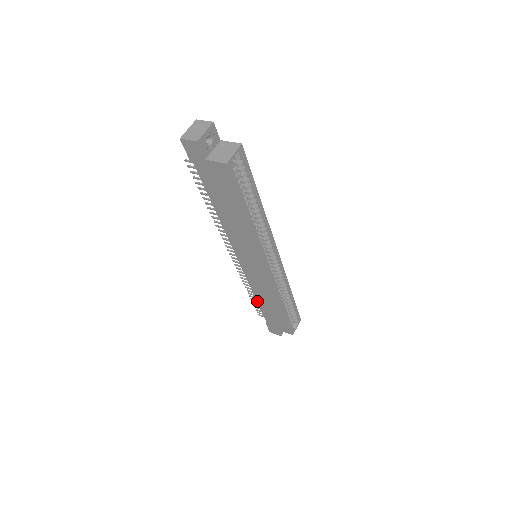
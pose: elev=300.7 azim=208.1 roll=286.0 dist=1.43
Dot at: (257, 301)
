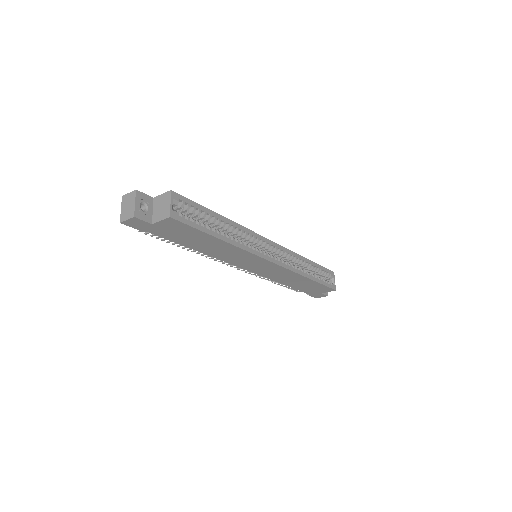
Dot at: (286, 285)
